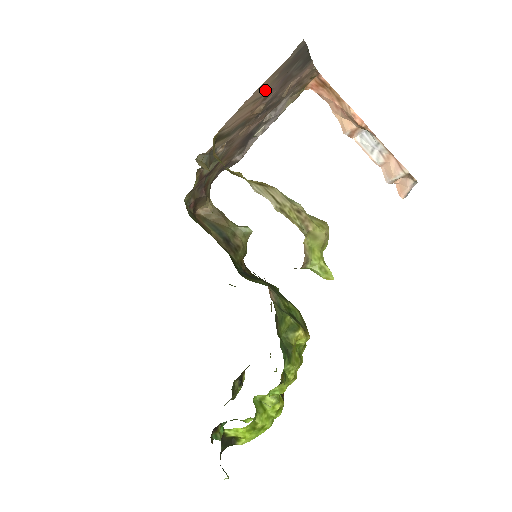
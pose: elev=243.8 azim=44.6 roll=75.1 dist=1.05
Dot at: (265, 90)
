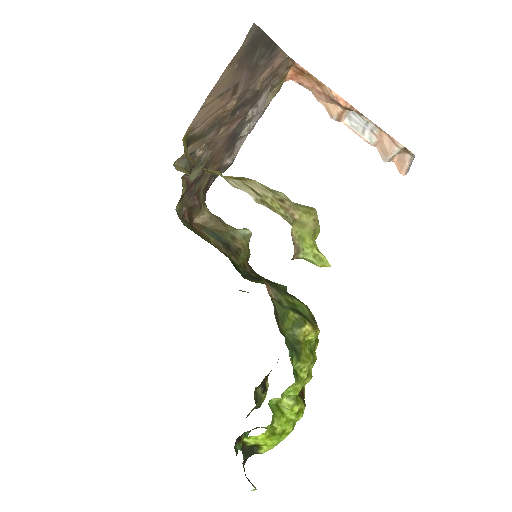
Dot at: (229, 83)
